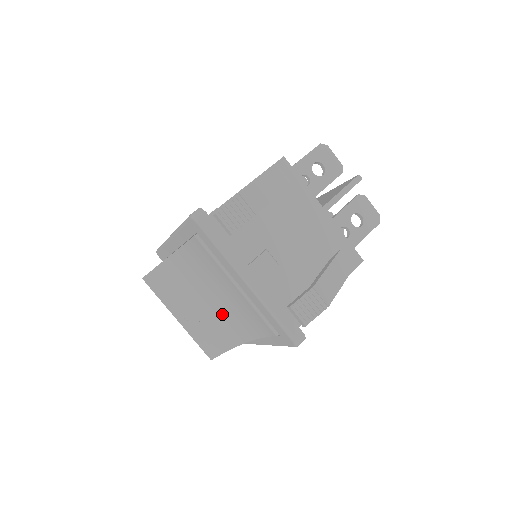
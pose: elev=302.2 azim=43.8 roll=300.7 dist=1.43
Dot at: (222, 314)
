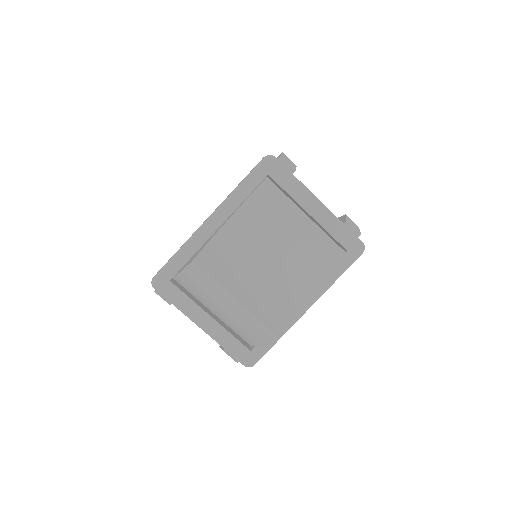
Dot at: (282, 271)
